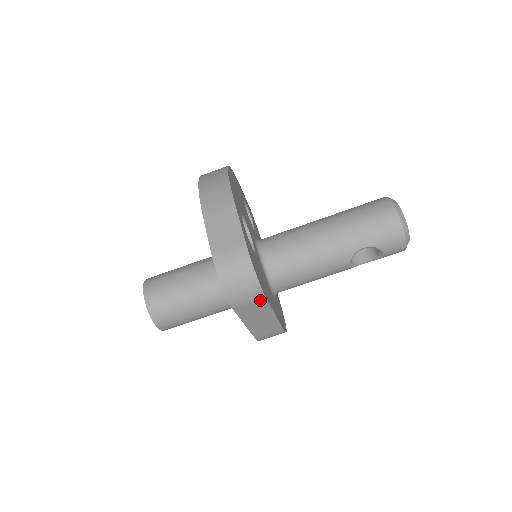
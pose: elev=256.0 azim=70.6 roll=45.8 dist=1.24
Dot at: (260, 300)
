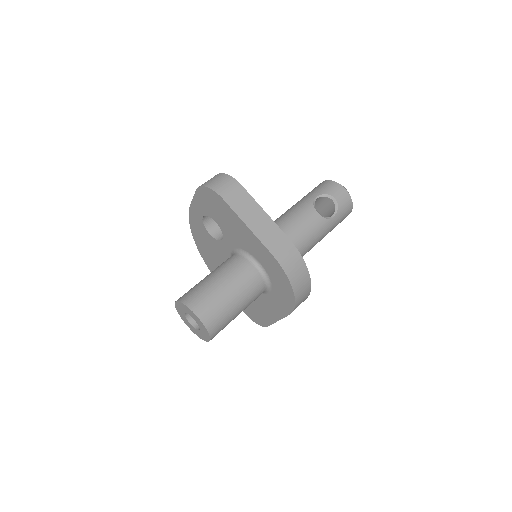
Dot at: (239, 189)
